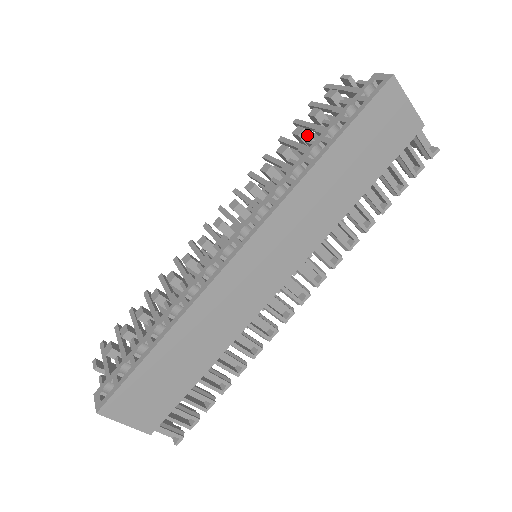
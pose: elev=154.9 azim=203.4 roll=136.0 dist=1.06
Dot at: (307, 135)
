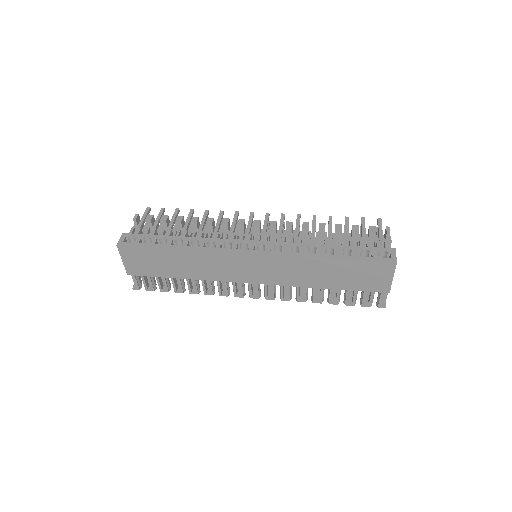
Dot at: (340, 234)
